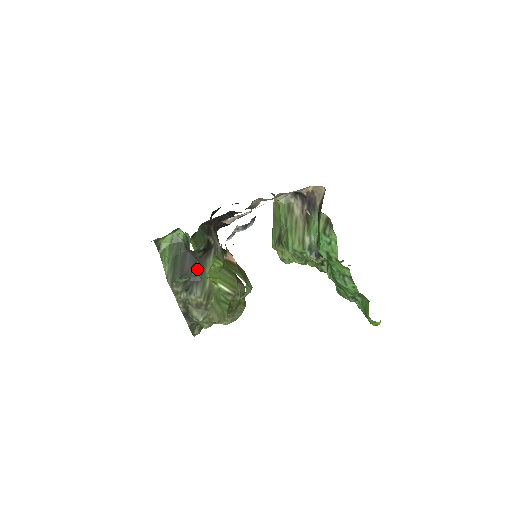
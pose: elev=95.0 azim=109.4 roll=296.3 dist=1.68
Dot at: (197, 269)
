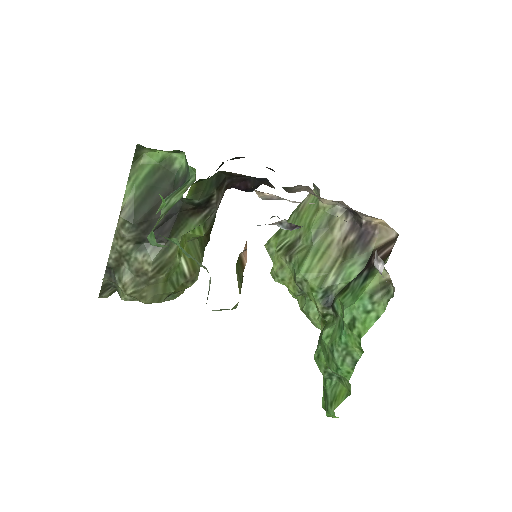
Dot at: (171, 224)
